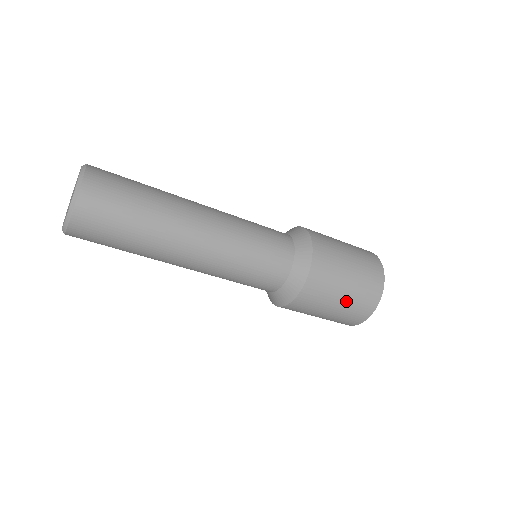
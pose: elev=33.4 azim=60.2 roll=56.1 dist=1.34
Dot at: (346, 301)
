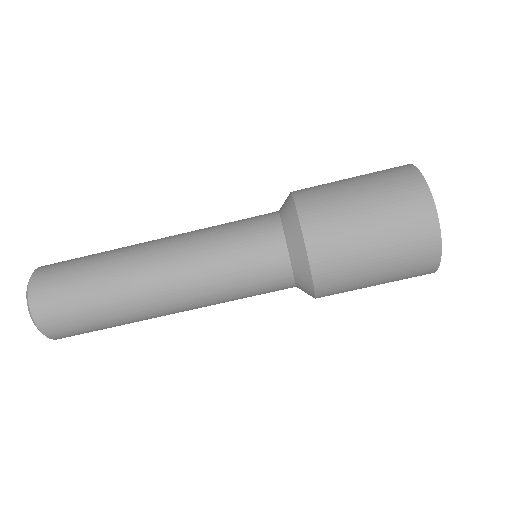
Dot at: (361, 177)
